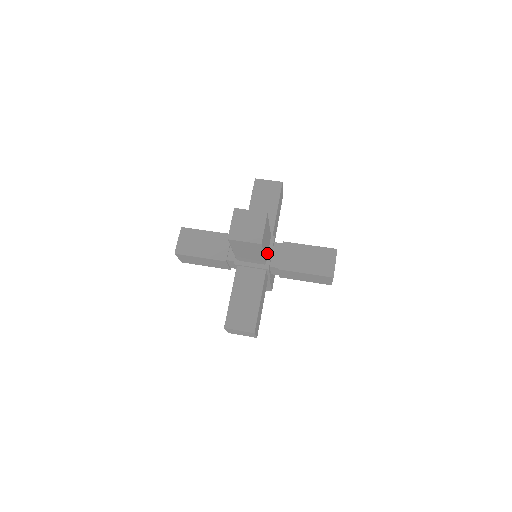
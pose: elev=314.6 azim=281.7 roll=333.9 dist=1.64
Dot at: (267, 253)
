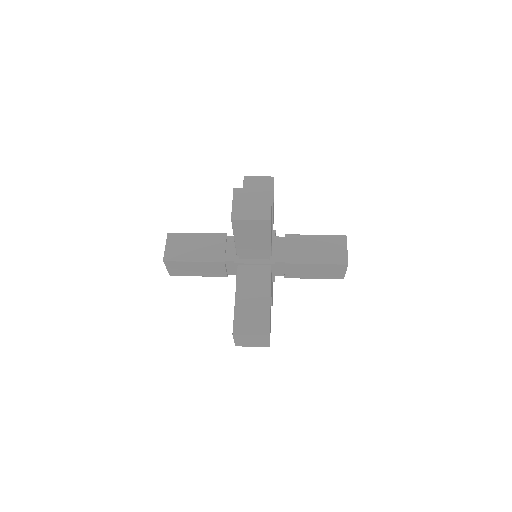
Dot at: occluded
